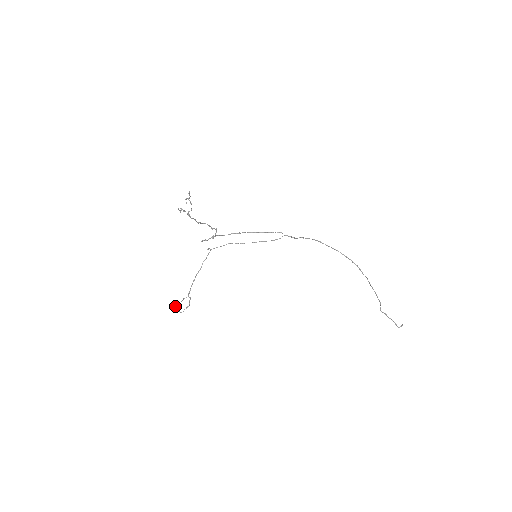
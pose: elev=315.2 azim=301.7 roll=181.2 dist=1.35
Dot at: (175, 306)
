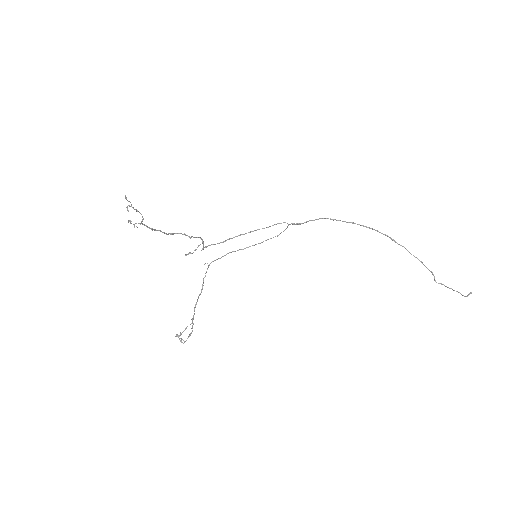
Dot at: occluded
